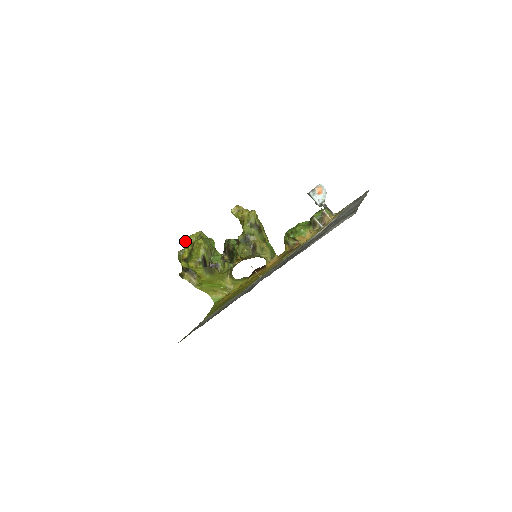
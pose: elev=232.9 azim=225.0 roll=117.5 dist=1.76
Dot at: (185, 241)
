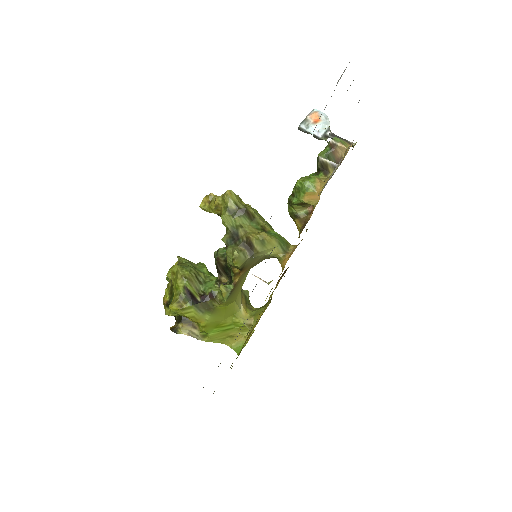
Dot at: occluded
